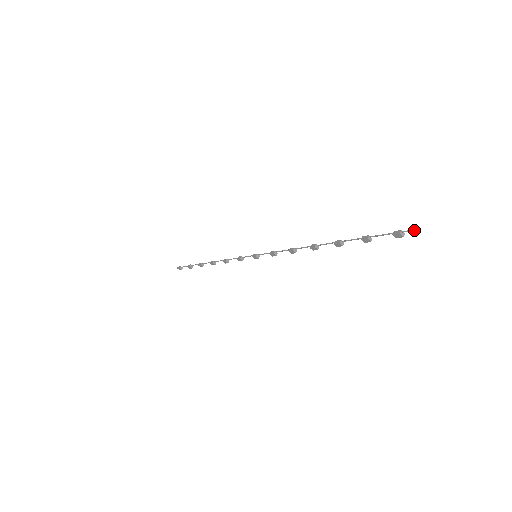
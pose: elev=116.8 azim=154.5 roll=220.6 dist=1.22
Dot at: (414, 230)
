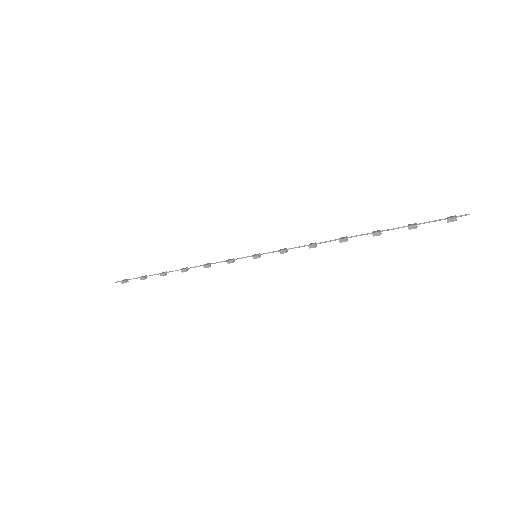
Dot at: occluded
